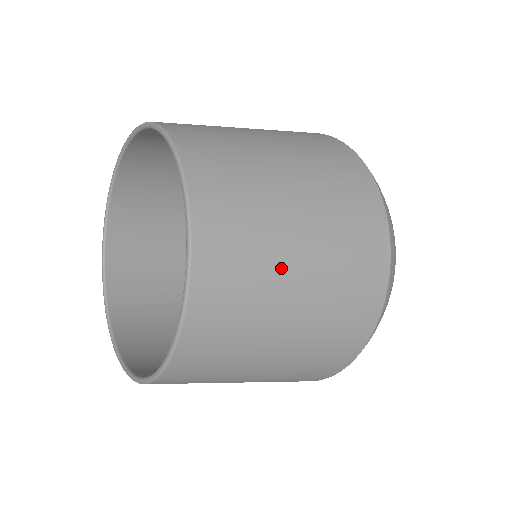
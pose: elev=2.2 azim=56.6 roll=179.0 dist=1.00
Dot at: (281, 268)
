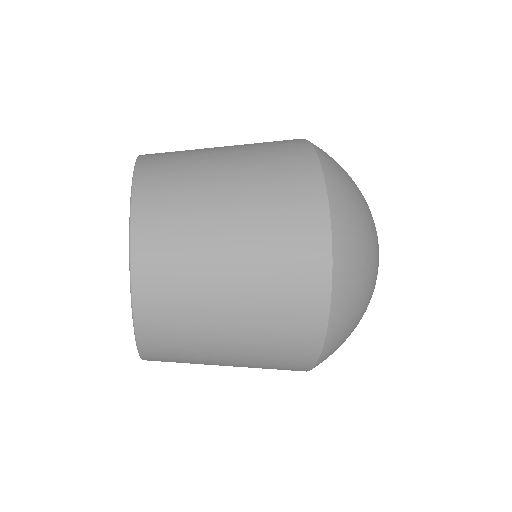
Dot at: (208, 168)
